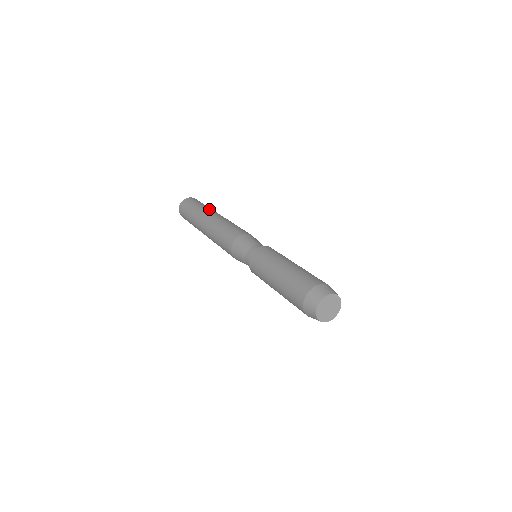
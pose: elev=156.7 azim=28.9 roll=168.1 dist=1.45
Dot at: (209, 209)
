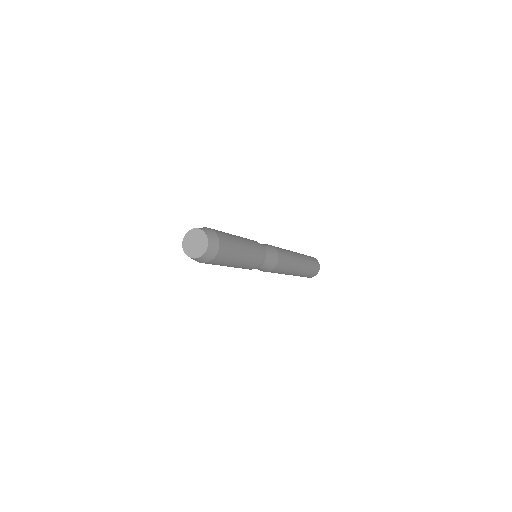
Dot at: occluded
